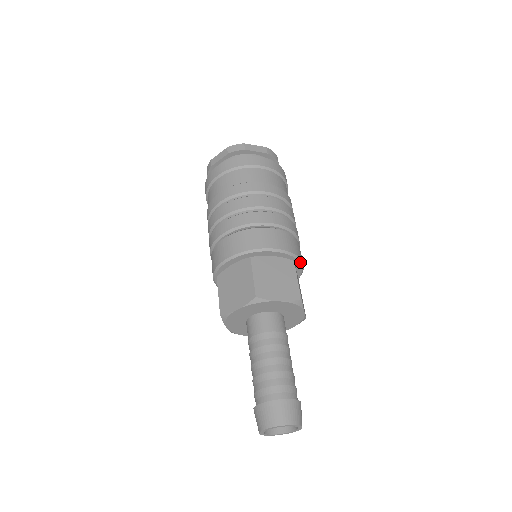
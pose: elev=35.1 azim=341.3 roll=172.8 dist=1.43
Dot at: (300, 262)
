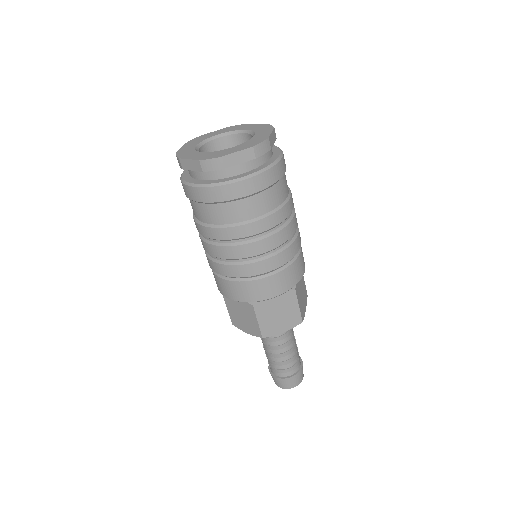
Dot at: occluded
